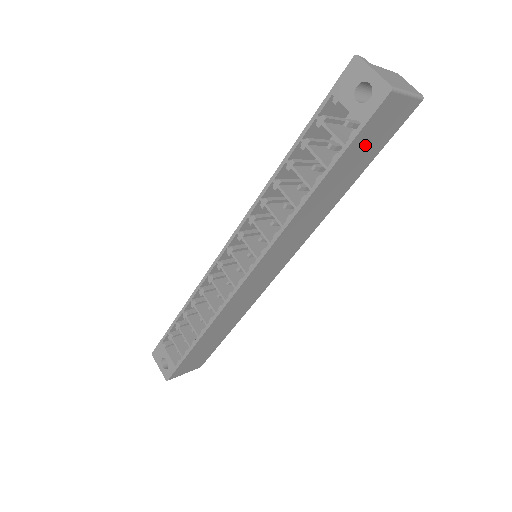
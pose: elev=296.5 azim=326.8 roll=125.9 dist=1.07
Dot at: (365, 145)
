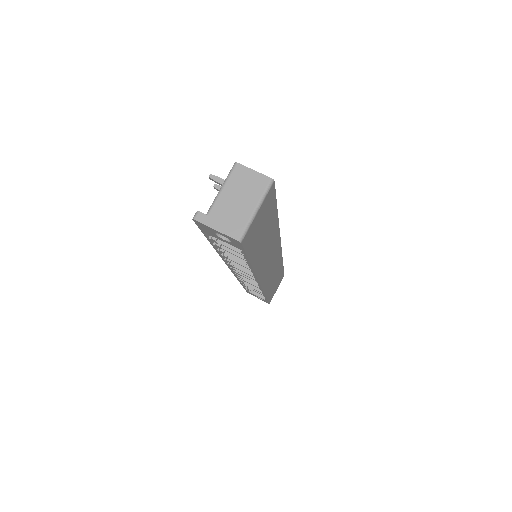
Dot at: (259, 233)
